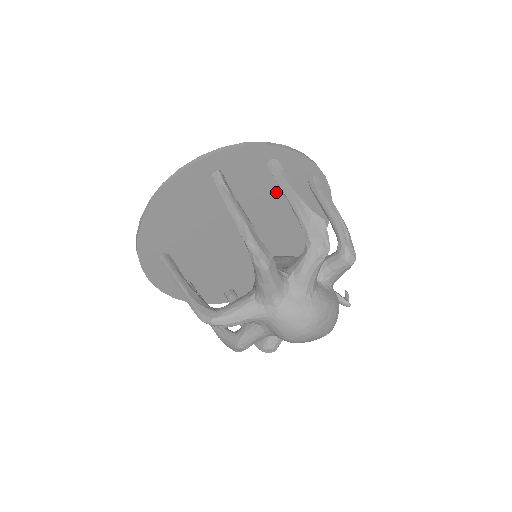
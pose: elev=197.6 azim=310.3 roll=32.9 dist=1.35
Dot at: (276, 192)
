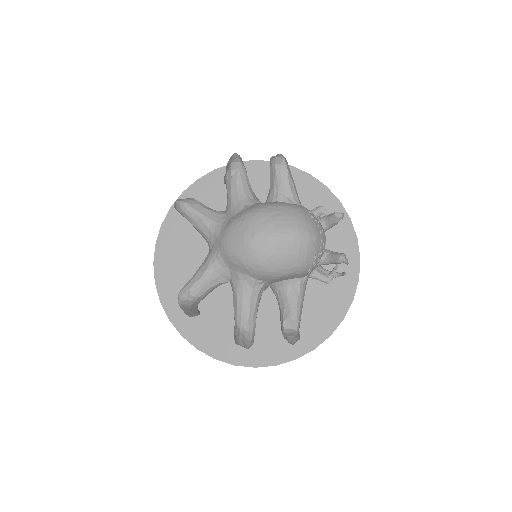
Dot at: occluded
